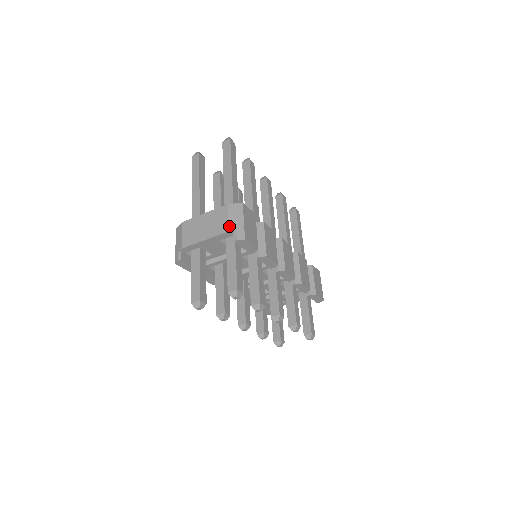
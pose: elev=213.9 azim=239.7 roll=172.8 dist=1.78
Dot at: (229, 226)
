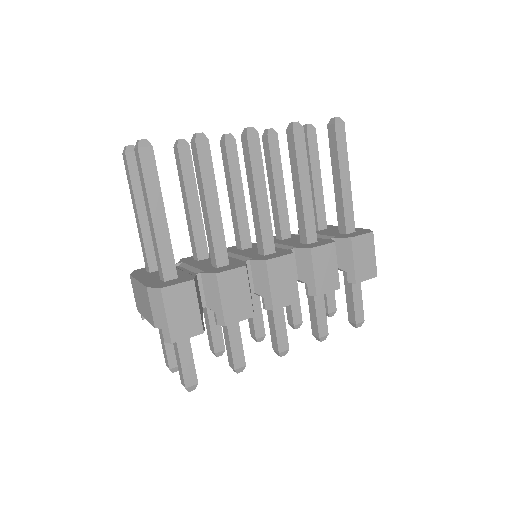
Dot at: (153, 321)
